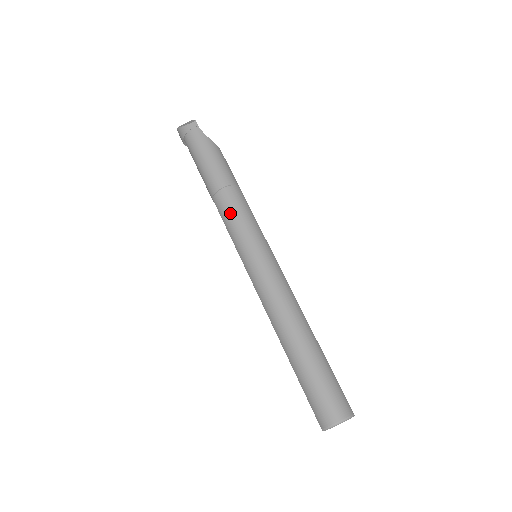
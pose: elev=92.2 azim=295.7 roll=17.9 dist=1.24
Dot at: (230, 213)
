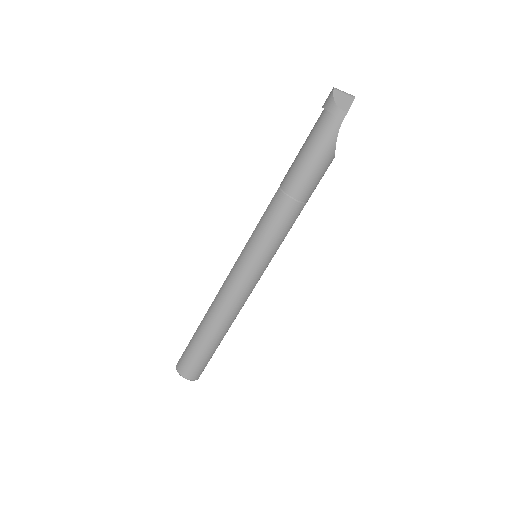
Dot at: (271, 220)
